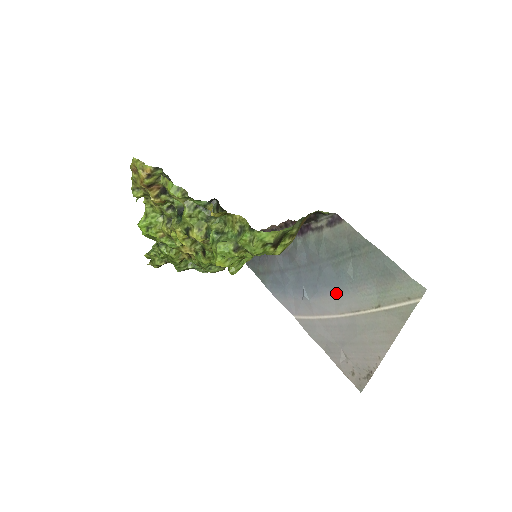
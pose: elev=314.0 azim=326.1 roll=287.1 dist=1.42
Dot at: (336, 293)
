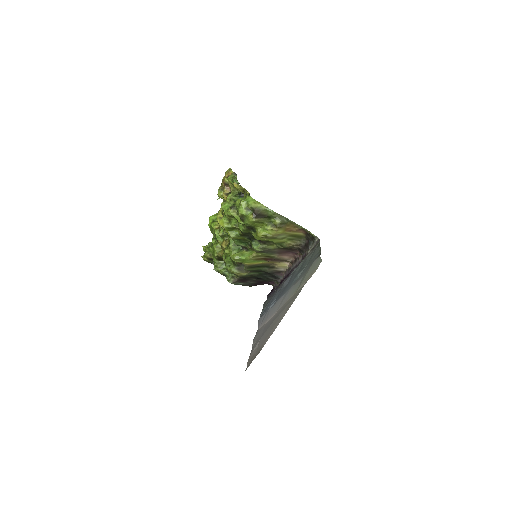
Dot at: (285, 294)
